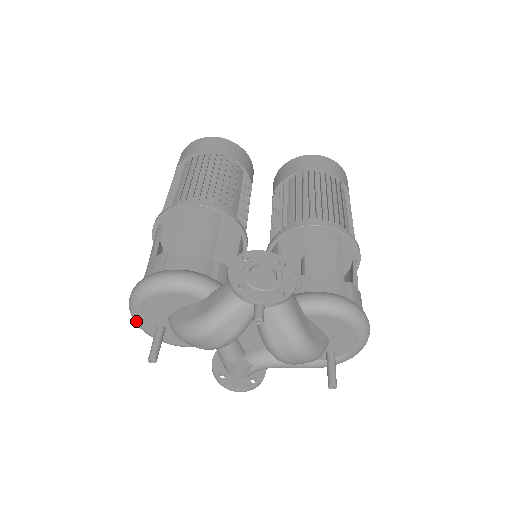
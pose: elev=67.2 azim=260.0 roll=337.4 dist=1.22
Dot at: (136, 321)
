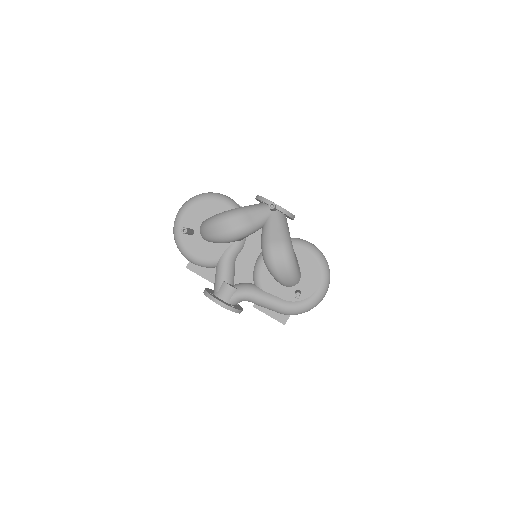
Dot at: (177, 222)
